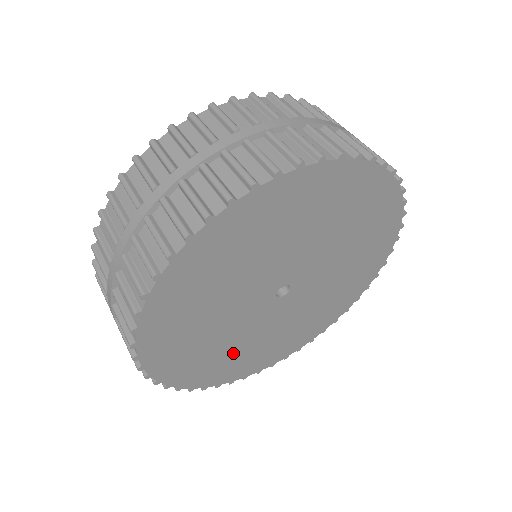
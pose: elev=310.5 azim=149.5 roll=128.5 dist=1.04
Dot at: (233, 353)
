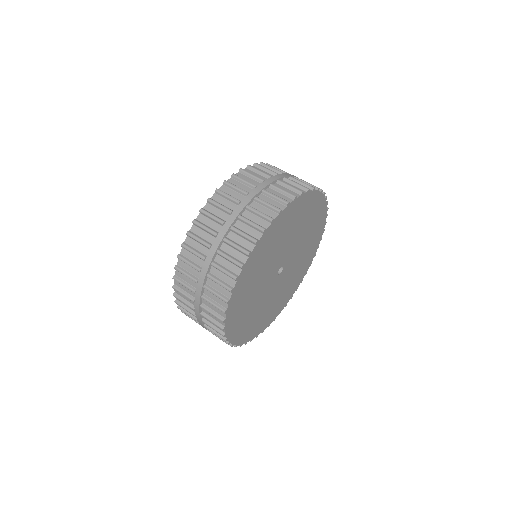
Dot at: (248, 308)
